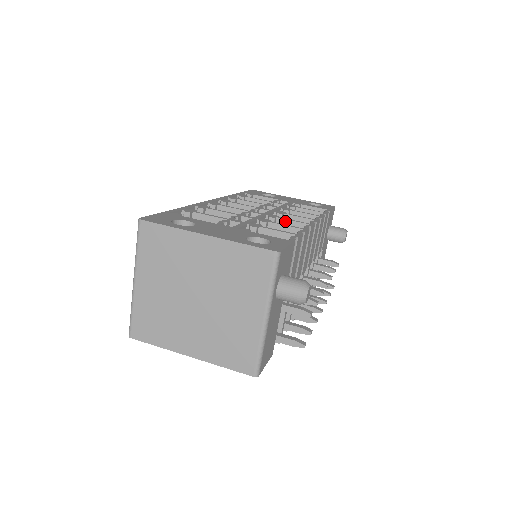
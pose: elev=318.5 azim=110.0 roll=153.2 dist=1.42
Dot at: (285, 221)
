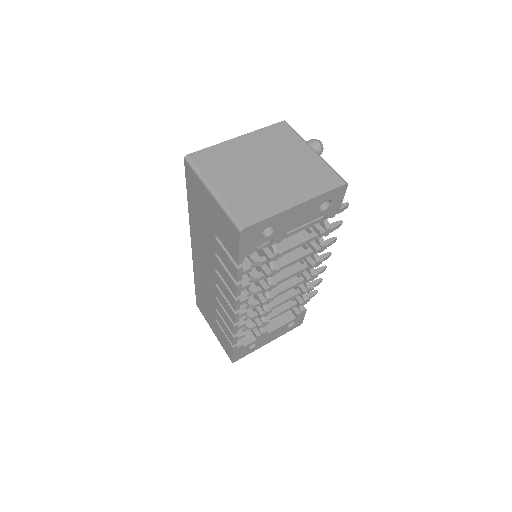
Dot at: occluded
